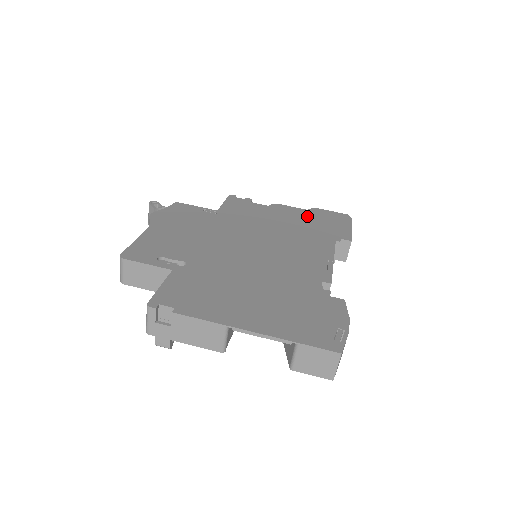
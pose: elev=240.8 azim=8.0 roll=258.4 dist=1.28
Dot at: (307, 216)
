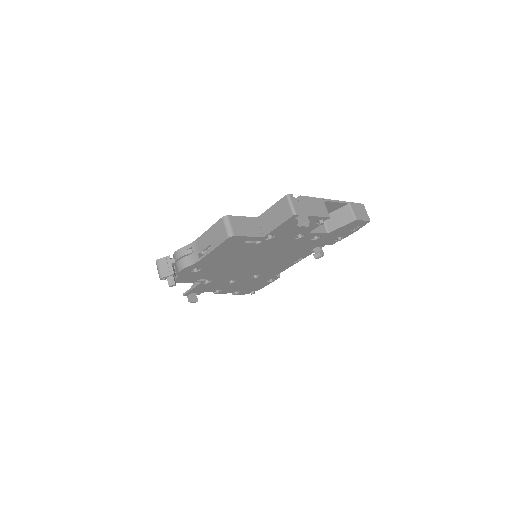
Dot at: occluded
